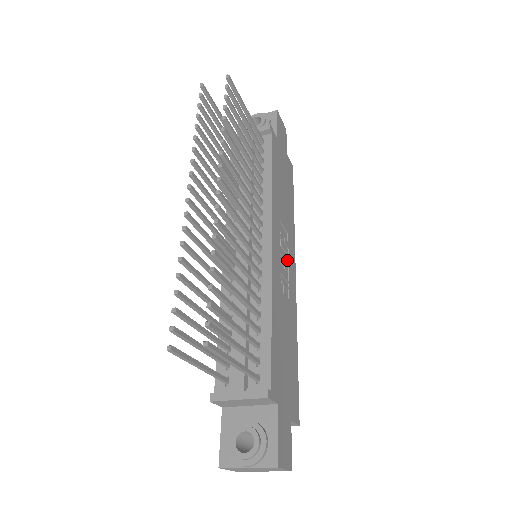
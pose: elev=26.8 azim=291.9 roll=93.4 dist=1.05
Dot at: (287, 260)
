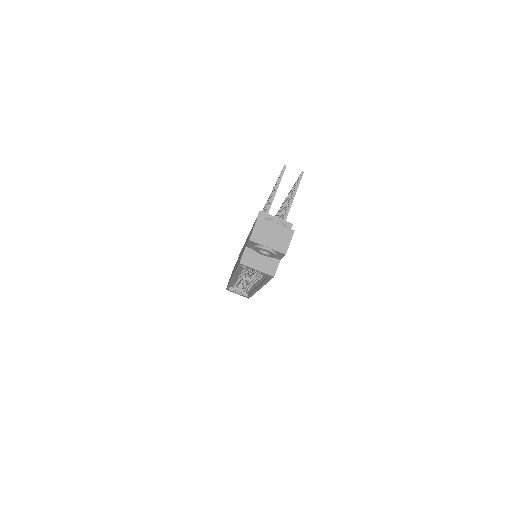
Dot at: occluded
